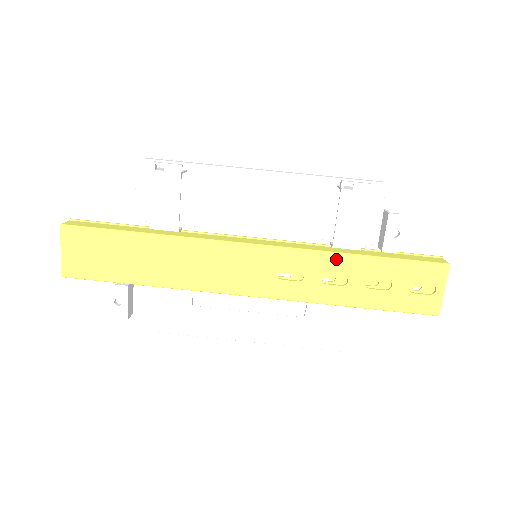
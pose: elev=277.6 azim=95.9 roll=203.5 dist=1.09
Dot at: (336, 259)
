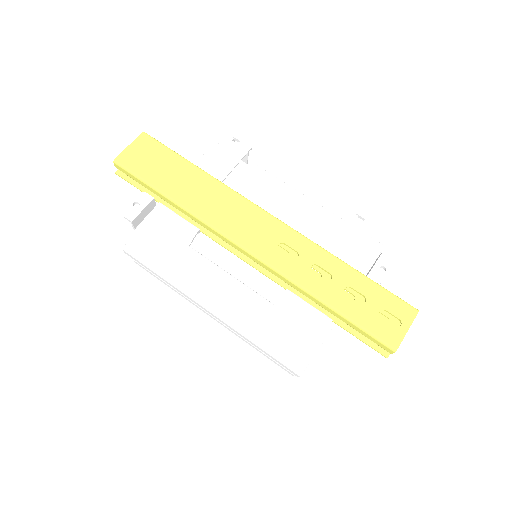
Dot at: (330, 257)
